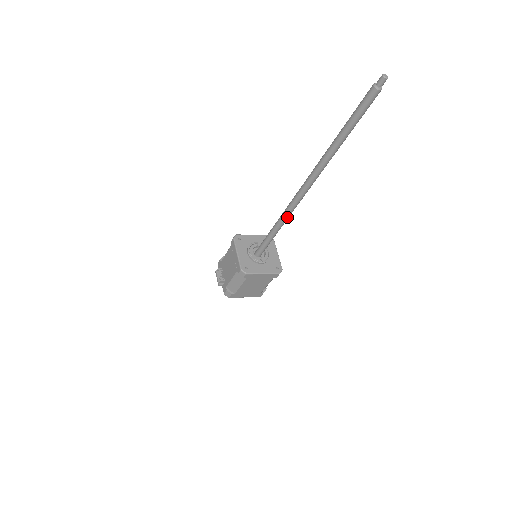
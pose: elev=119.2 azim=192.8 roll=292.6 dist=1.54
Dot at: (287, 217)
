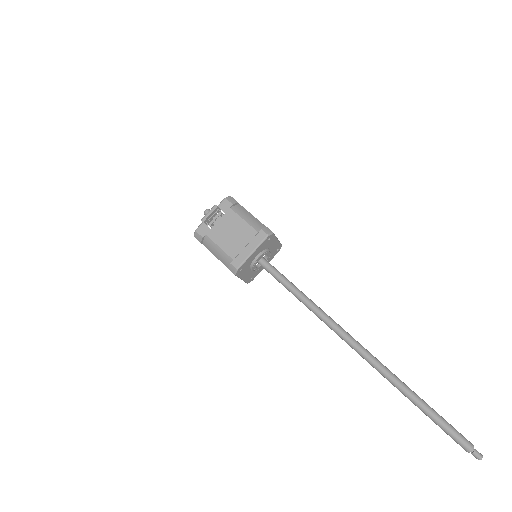
Dot at: (316, 314)
